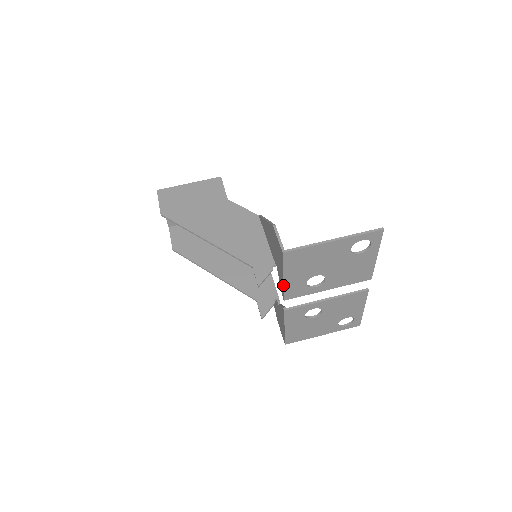
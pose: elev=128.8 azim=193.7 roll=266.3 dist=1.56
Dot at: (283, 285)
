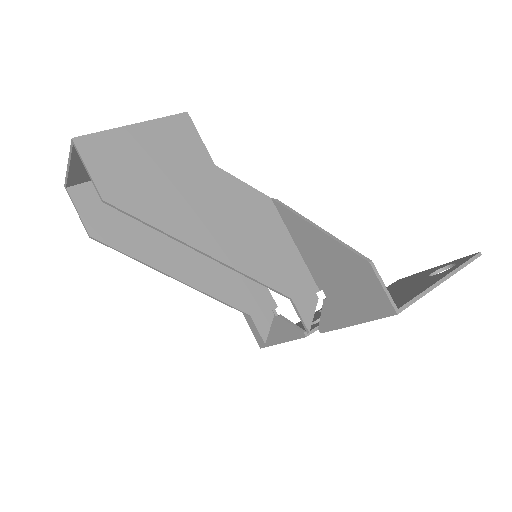
Dot at: (343, 327)
